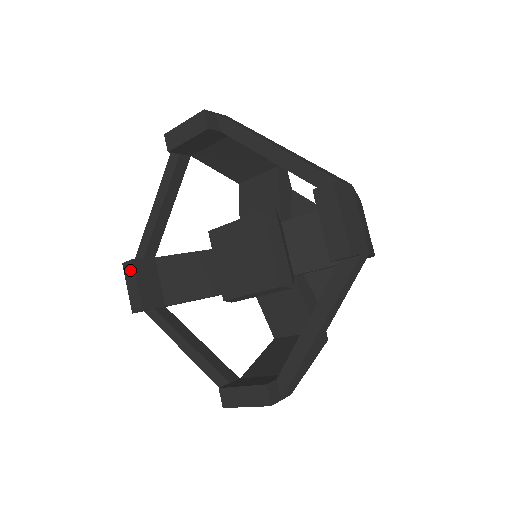
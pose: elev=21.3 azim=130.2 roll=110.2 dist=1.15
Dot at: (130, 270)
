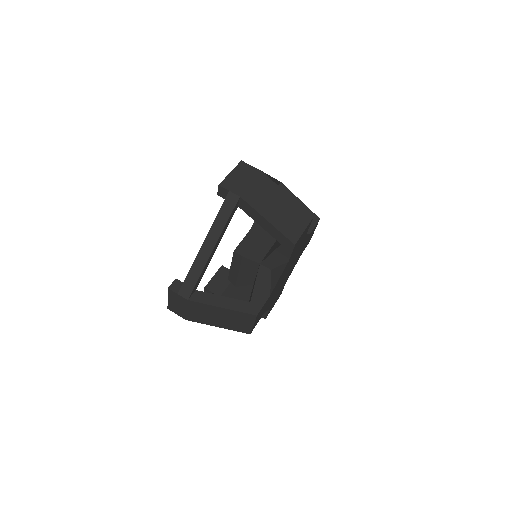
Dot at: occluded
